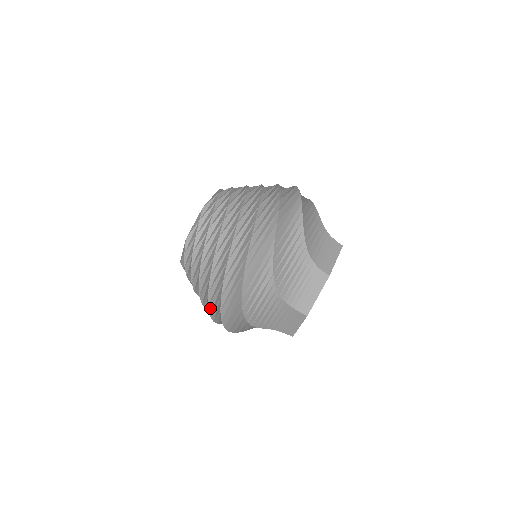
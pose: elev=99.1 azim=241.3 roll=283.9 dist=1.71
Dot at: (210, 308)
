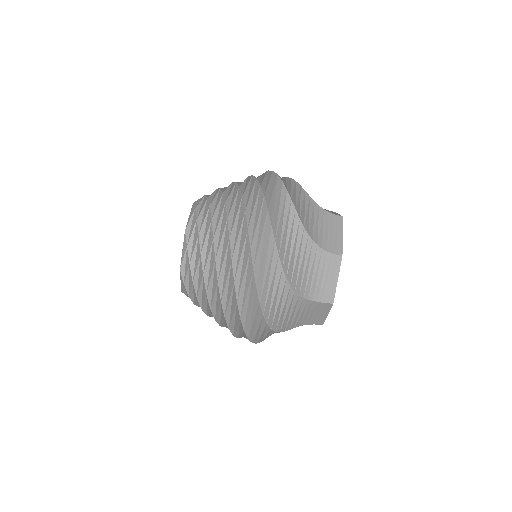
Dot at: (236, 286)
